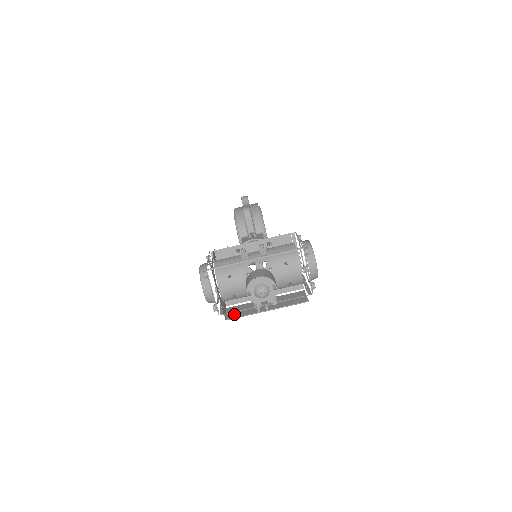
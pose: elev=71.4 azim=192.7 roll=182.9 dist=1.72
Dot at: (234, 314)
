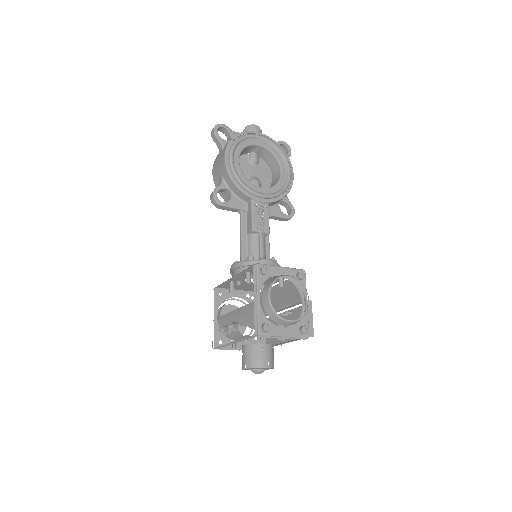
Dot at: occluded
